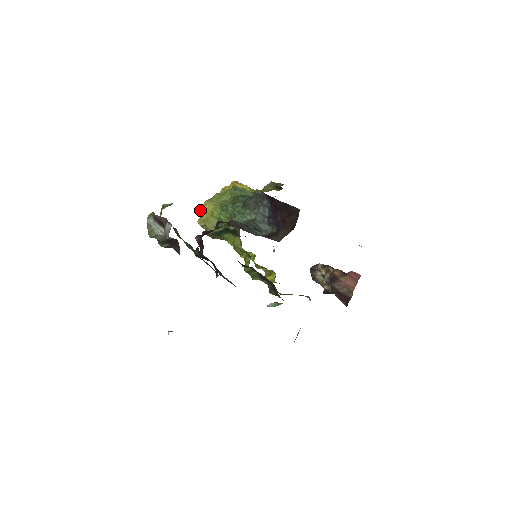
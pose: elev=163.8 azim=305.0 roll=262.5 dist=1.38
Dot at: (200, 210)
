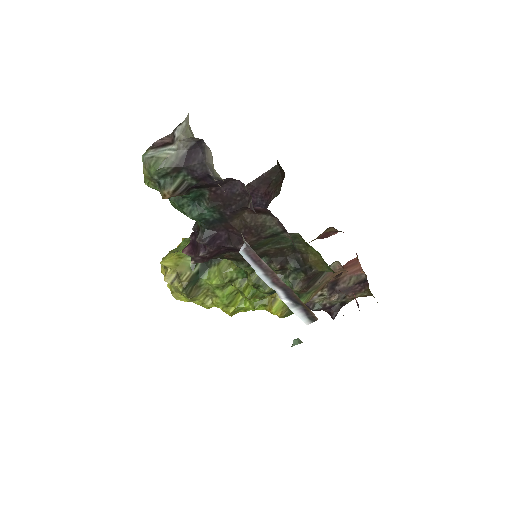
Dot at: (162, 263)
